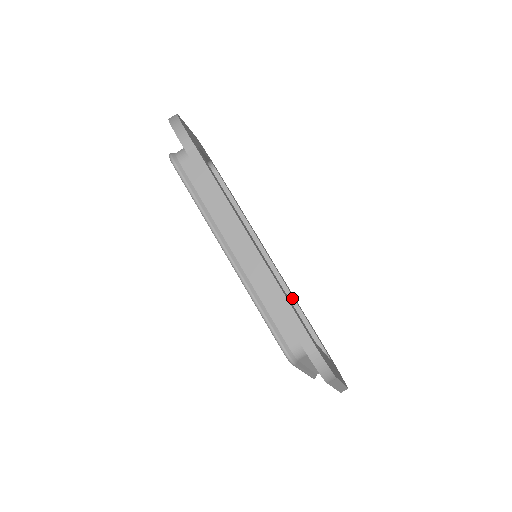
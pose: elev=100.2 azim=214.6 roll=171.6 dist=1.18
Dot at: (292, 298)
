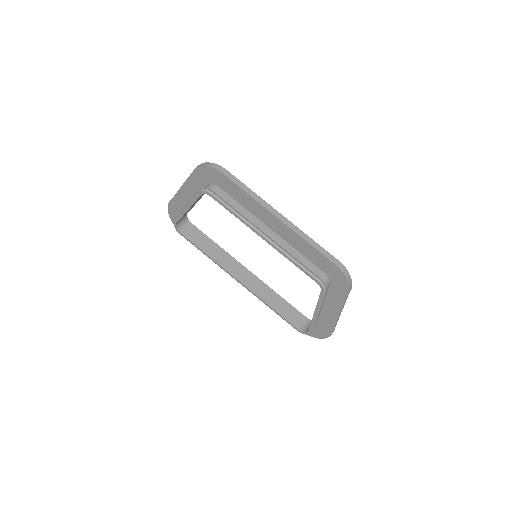
Dot at: (273, 291)
